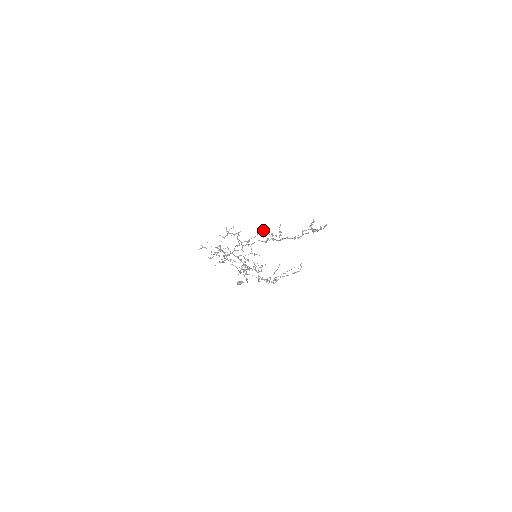
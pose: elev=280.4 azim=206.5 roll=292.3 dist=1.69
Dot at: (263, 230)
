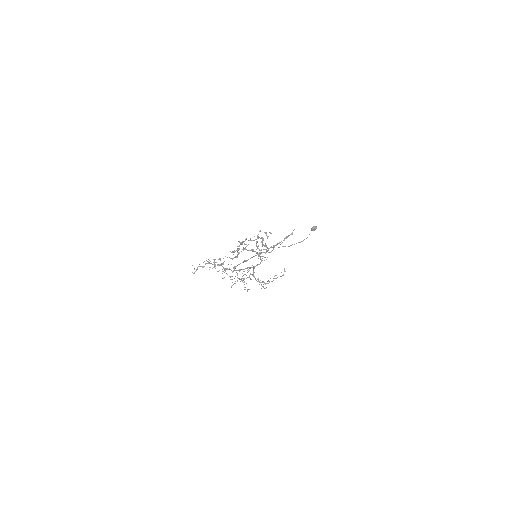
Dot at: (241, 243)
